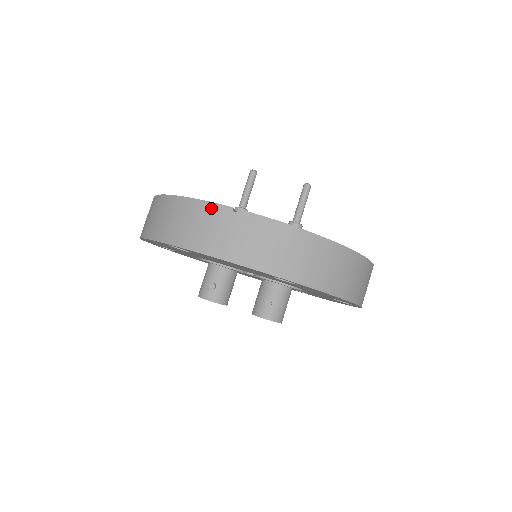
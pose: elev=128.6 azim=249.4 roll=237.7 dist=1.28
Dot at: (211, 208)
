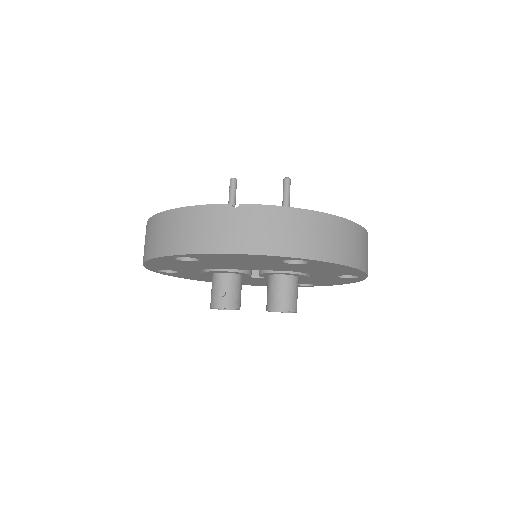
Dot at: (211, 210)
